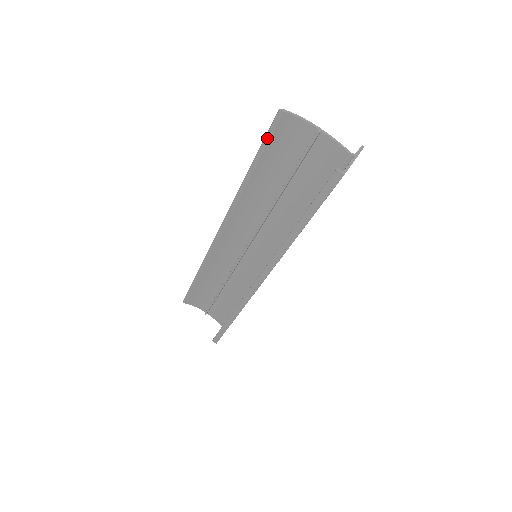
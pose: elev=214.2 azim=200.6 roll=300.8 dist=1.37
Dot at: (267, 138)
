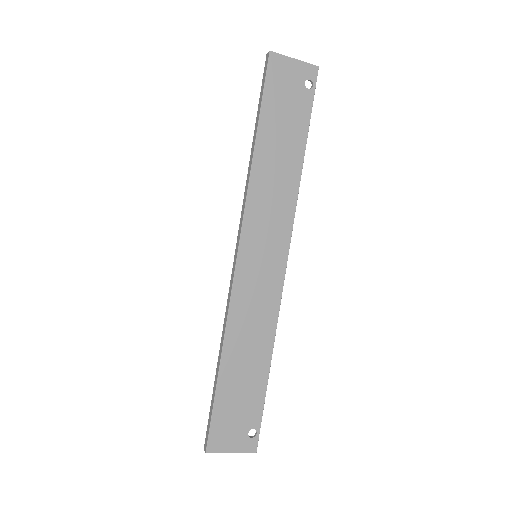
Dot at: occluded
